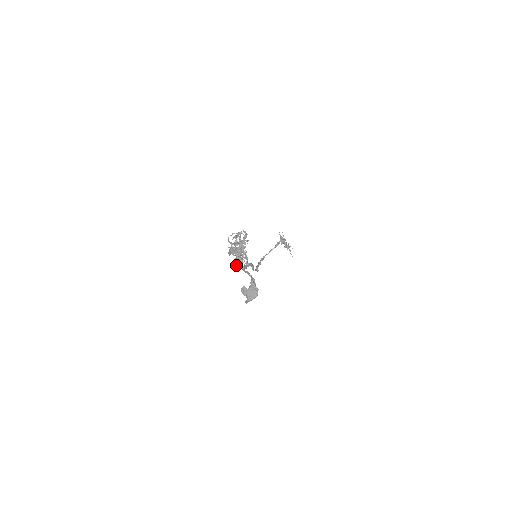
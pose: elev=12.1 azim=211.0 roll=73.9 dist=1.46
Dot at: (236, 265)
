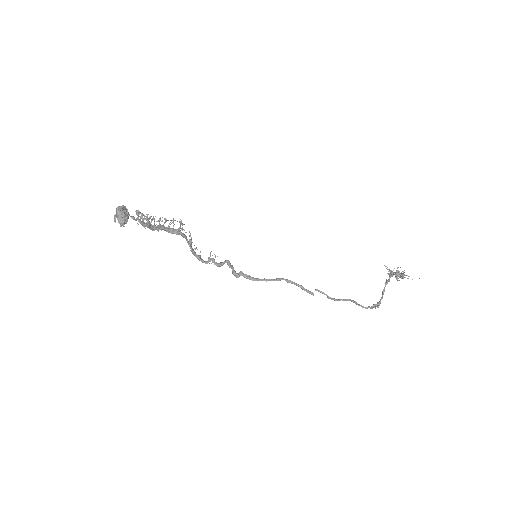
Dot at: (237, 276)
